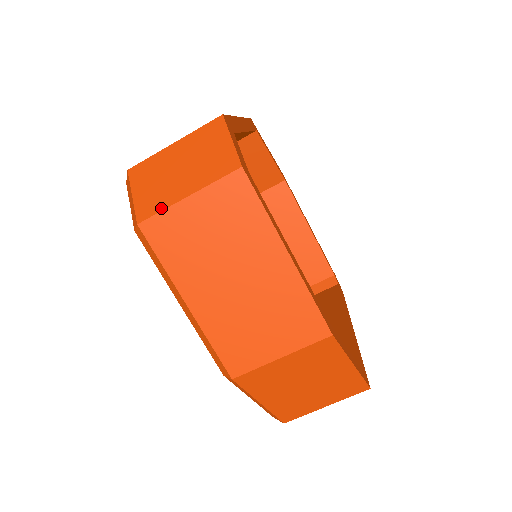
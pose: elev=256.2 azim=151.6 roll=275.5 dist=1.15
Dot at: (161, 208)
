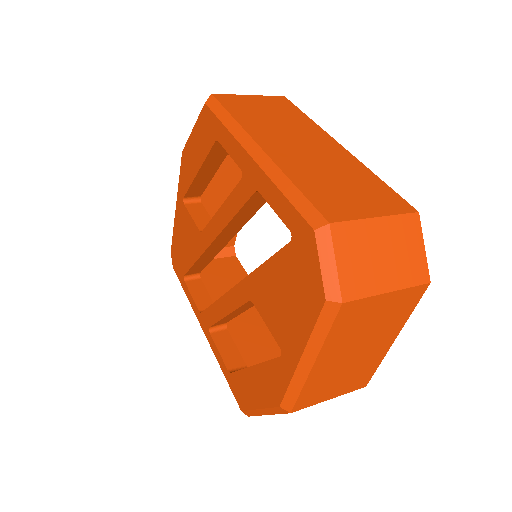
Dot at: (366, 294)
